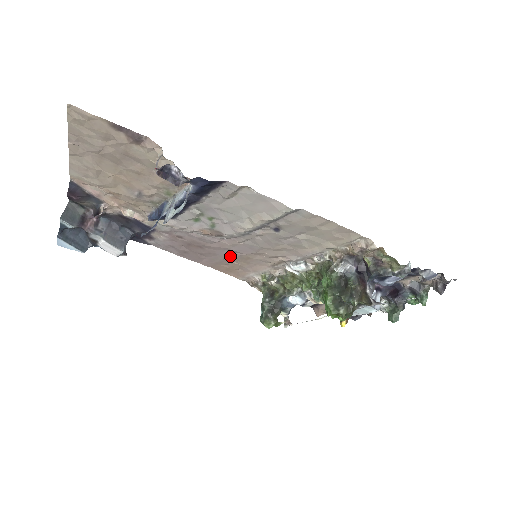
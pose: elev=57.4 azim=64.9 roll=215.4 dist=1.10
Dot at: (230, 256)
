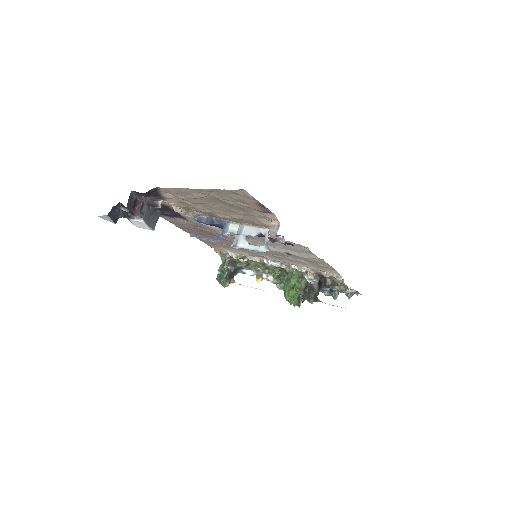
Dot at: (227, 243)
